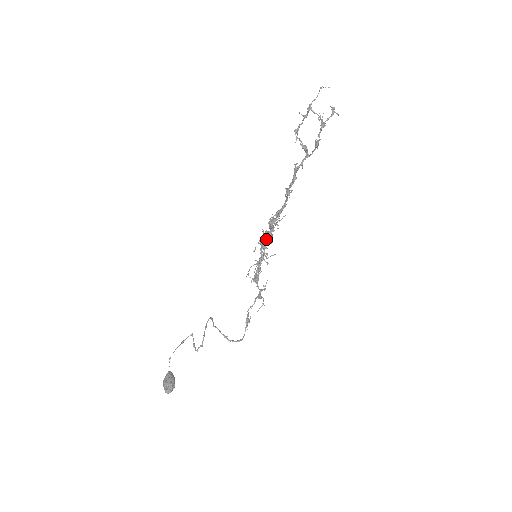
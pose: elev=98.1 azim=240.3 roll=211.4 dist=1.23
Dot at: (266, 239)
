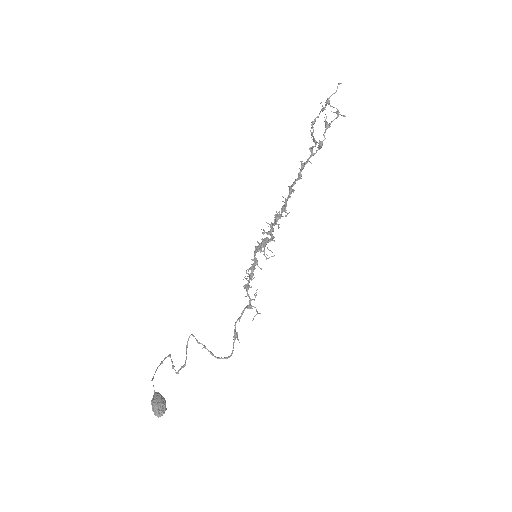
Dot at: occluded
